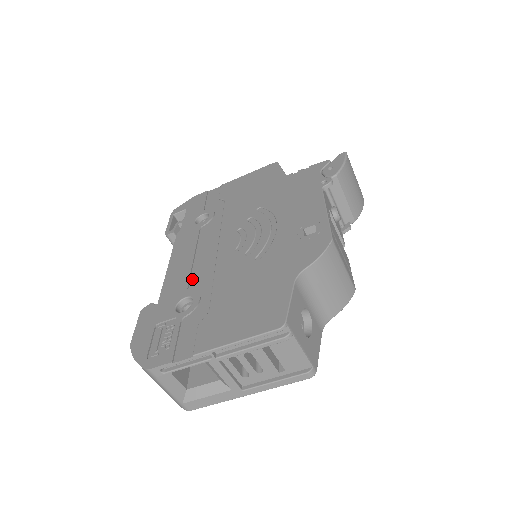
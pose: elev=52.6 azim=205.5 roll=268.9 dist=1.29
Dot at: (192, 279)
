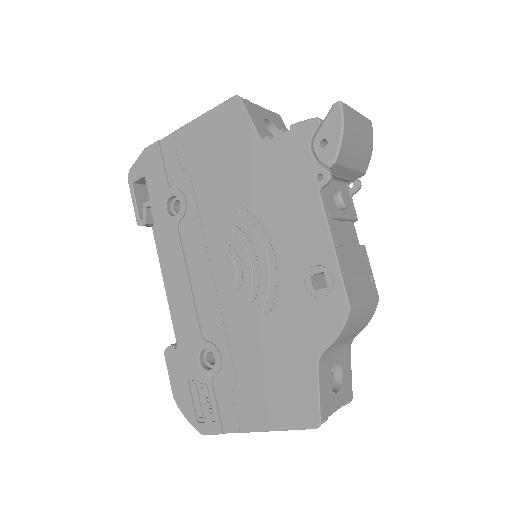
Dot at: (201, 320)
